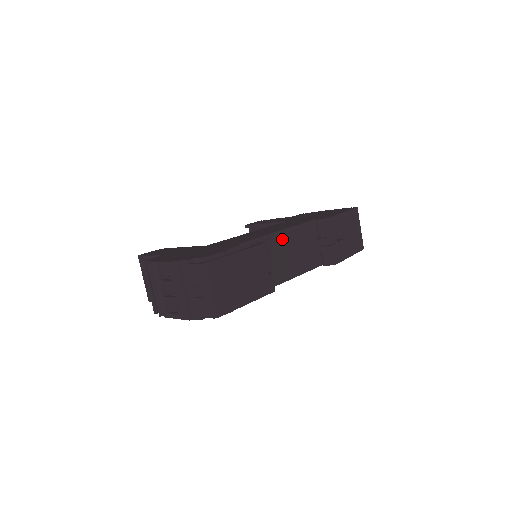
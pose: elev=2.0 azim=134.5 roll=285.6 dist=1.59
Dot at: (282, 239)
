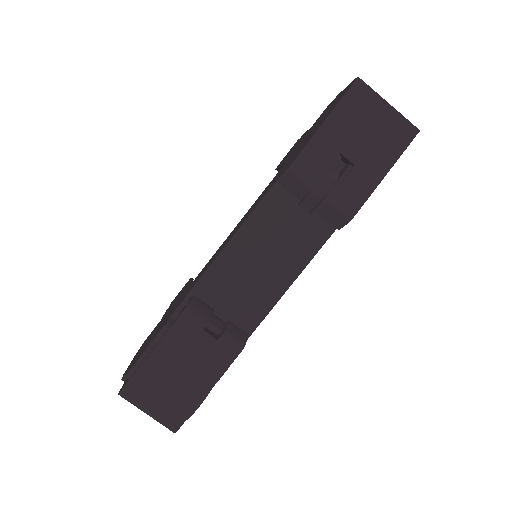
Dot at: (238, 252)
